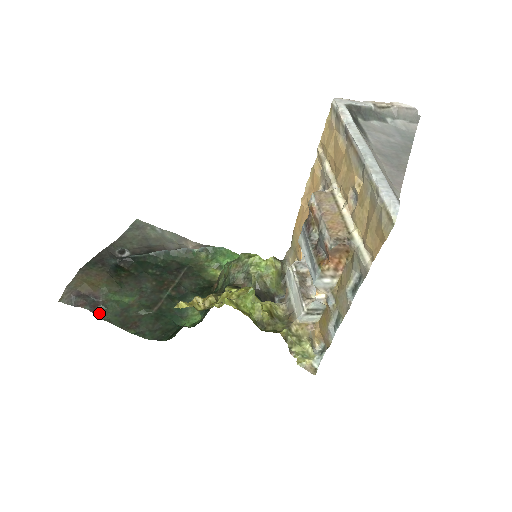
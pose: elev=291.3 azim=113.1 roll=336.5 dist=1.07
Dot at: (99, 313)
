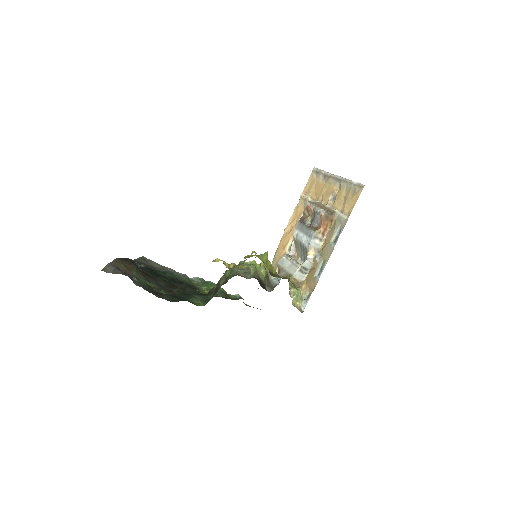
Dot at: (134, 282)
